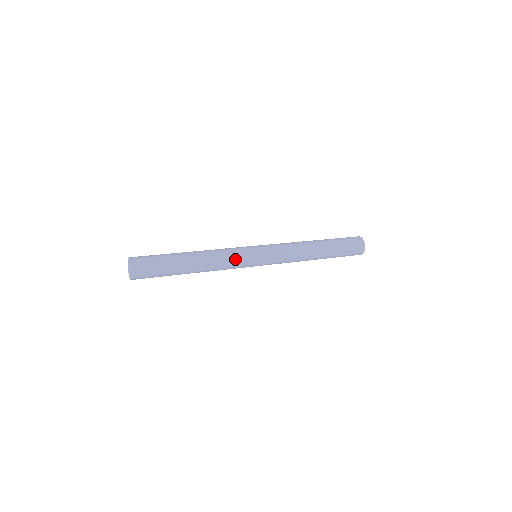
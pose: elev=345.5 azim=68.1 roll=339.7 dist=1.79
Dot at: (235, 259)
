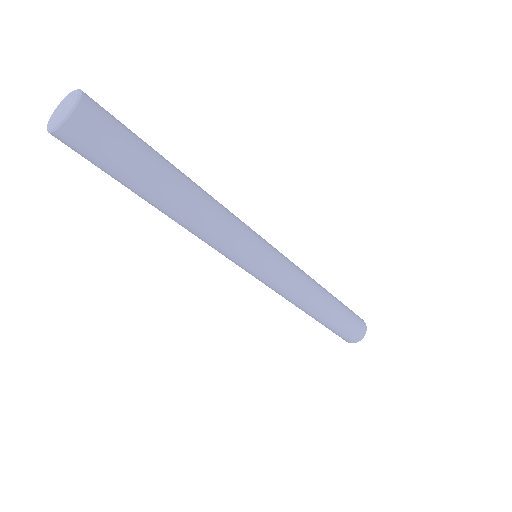
Dot at: (240, 220)
